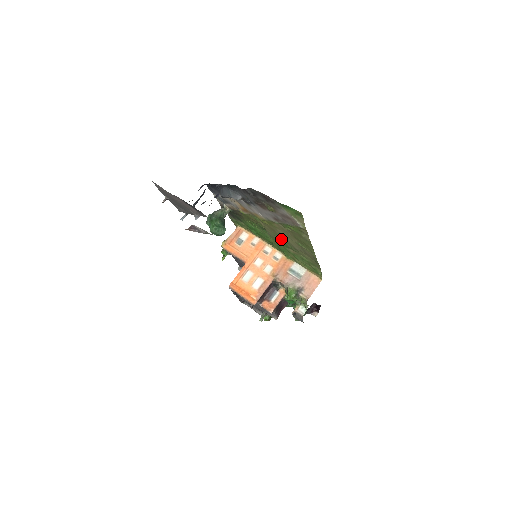
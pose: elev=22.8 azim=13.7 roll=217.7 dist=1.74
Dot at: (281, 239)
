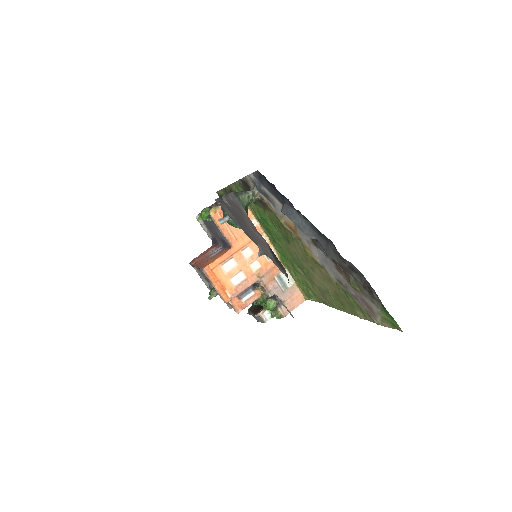
Dot at: (303, 264)
